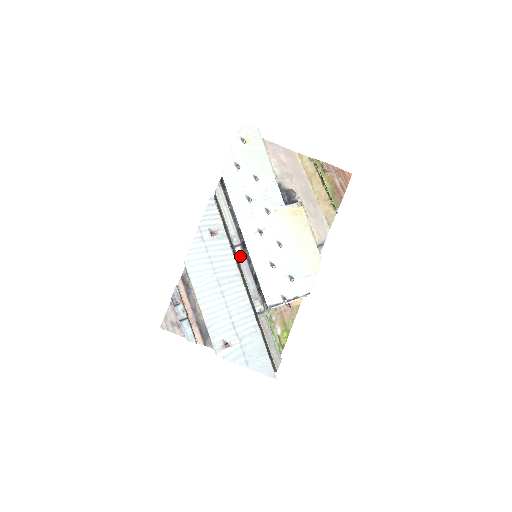
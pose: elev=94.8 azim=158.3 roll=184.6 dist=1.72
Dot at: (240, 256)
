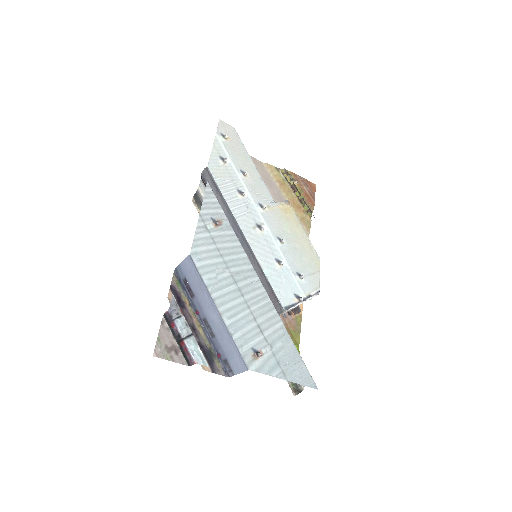
Dot at: occluded
